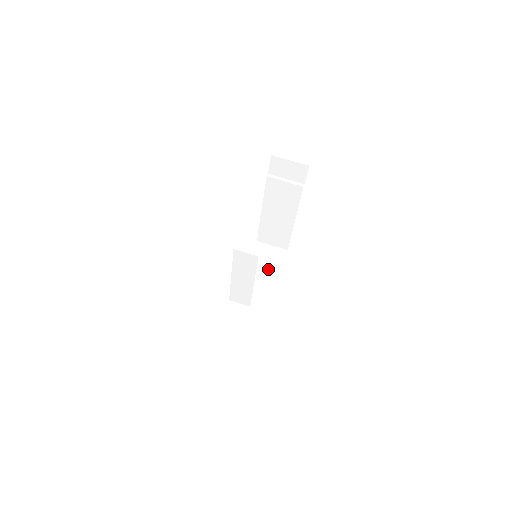
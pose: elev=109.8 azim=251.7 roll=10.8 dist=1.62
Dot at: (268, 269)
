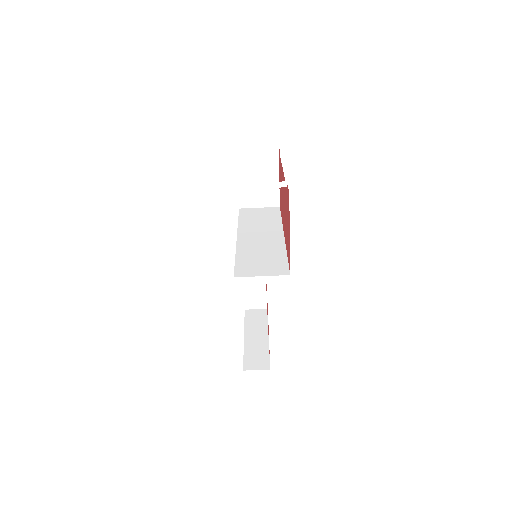
Dot at: occluded
